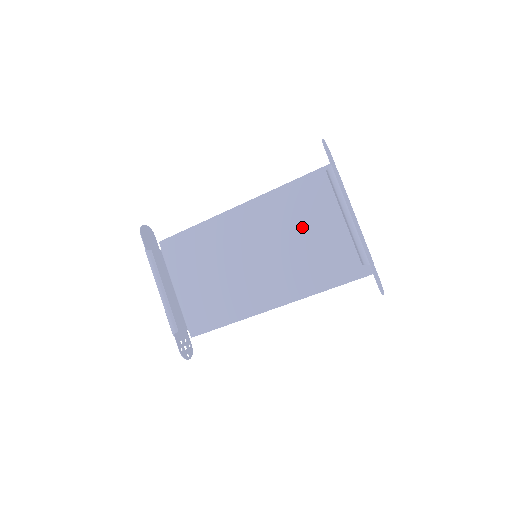
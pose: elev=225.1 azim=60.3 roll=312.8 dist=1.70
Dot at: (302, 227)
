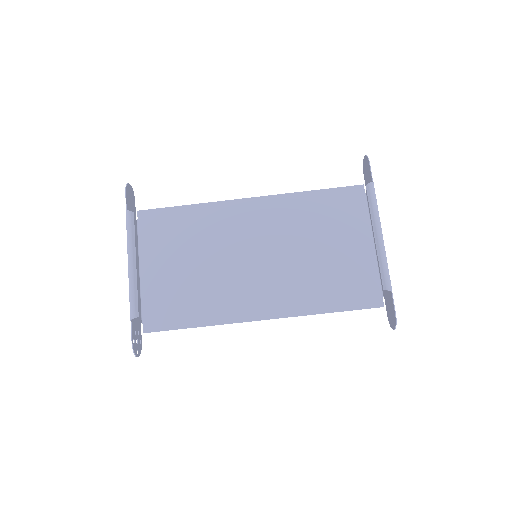
Dot at: (315, 239)
